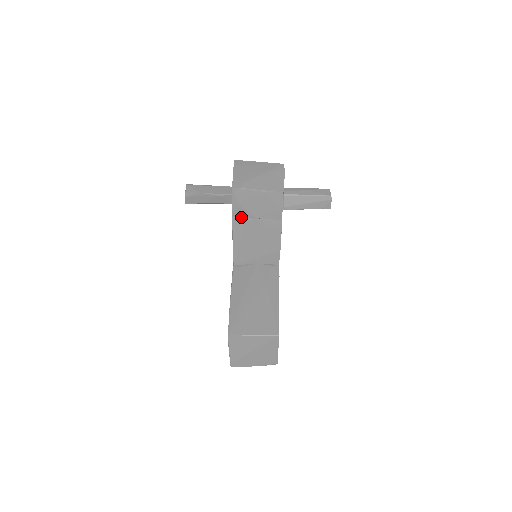
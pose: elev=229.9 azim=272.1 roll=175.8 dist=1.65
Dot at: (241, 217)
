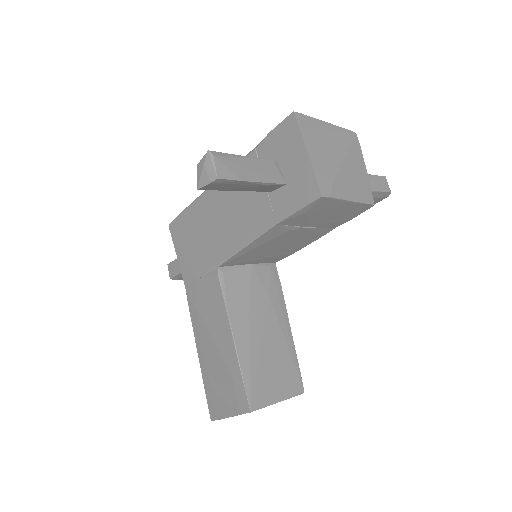
Dot at: (289, 225)
